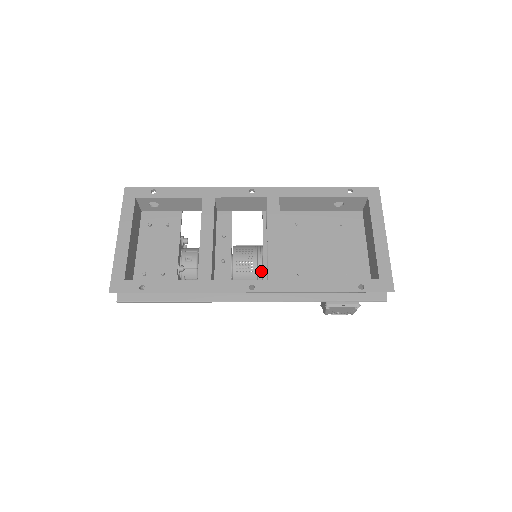
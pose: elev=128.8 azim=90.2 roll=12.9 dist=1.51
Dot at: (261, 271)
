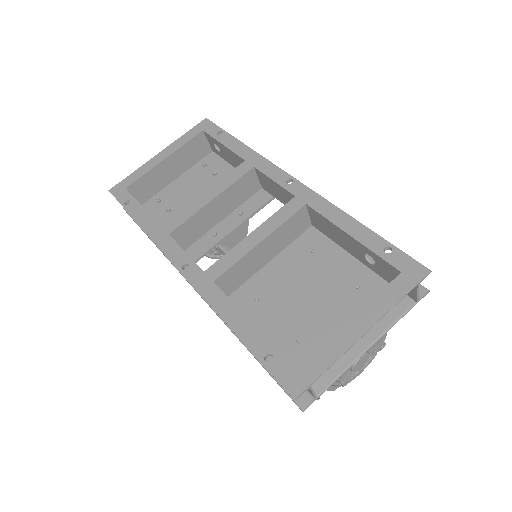
Dot at: occluded
